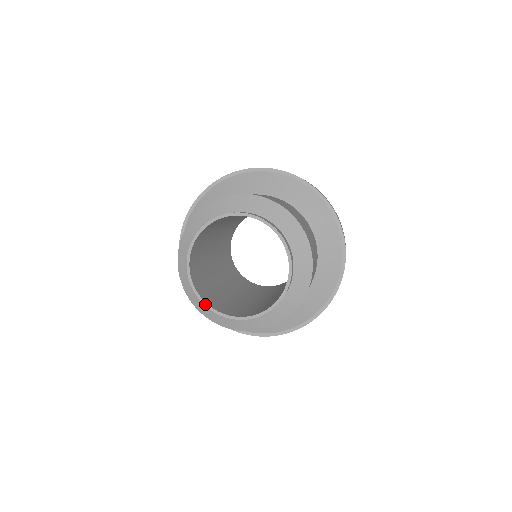
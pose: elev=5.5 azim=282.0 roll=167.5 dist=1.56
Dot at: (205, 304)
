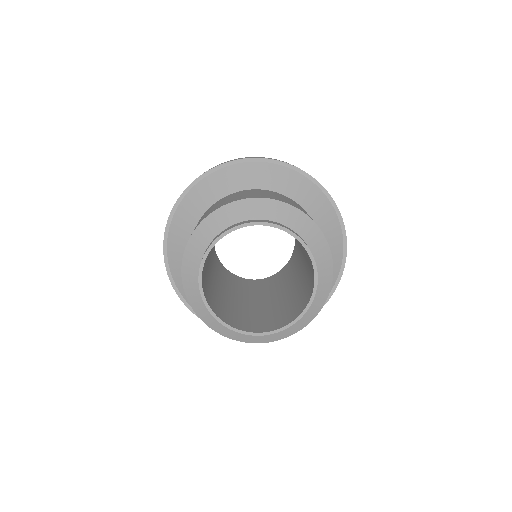
Dot at: (217, 319)
